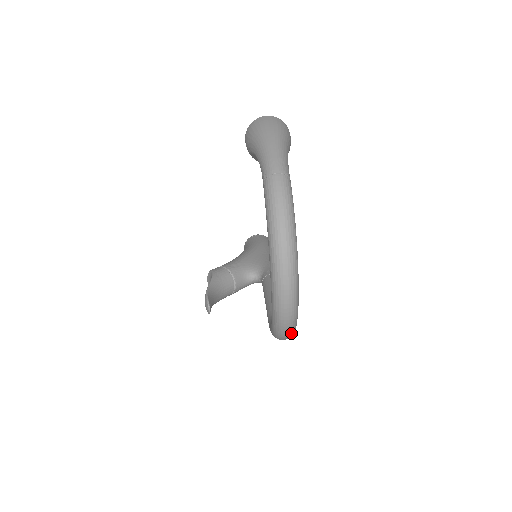
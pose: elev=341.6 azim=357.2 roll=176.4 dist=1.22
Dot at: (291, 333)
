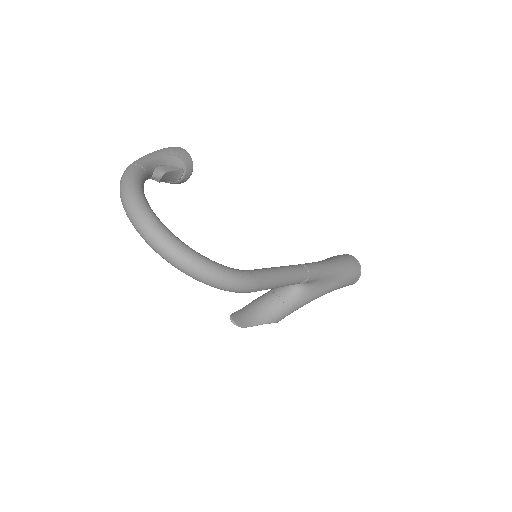
Dot at: (198, 268)
